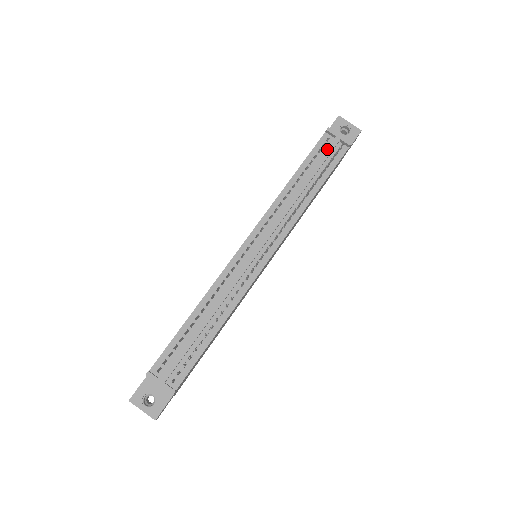
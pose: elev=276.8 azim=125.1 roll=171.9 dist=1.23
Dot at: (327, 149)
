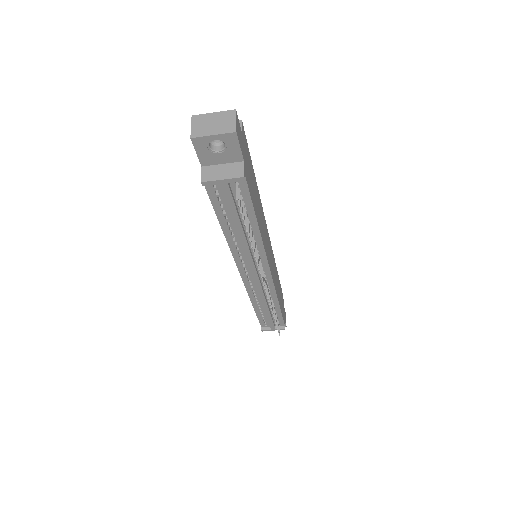
Dot at: (225, 199)
